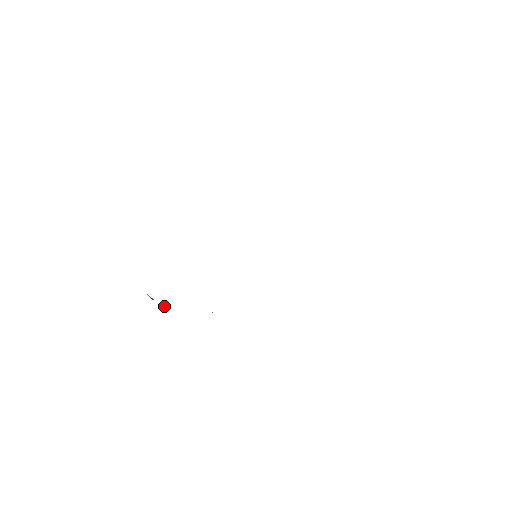
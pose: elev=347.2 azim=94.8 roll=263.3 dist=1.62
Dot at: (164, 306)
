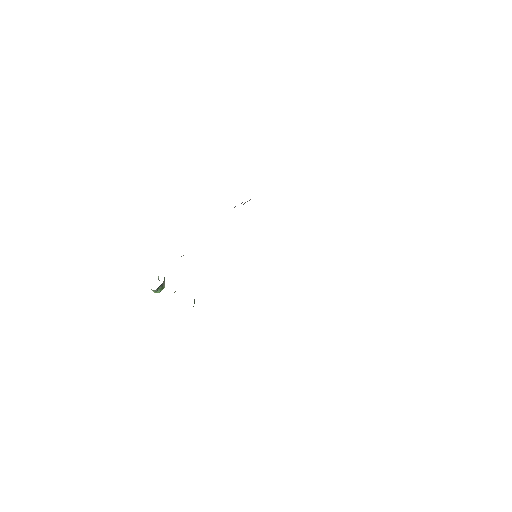
Dot at: (162, 285)
